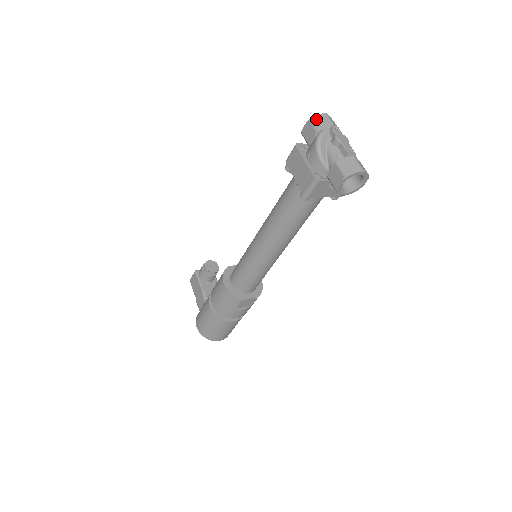
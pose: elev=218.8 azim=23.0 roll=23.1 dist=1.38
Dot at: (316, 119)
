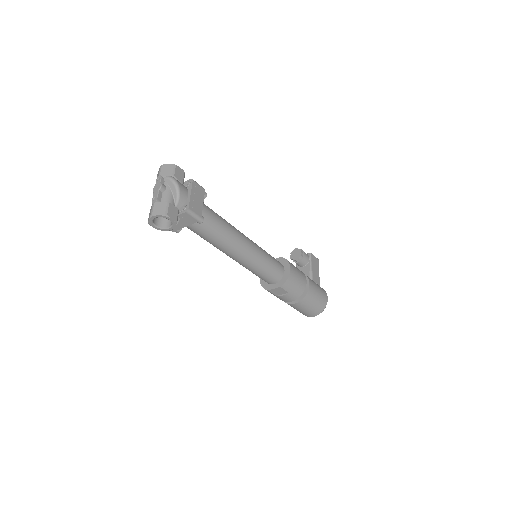
Dot at: (158, 173)
